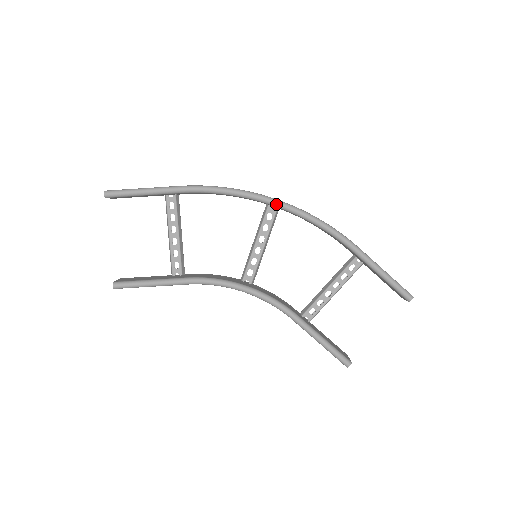
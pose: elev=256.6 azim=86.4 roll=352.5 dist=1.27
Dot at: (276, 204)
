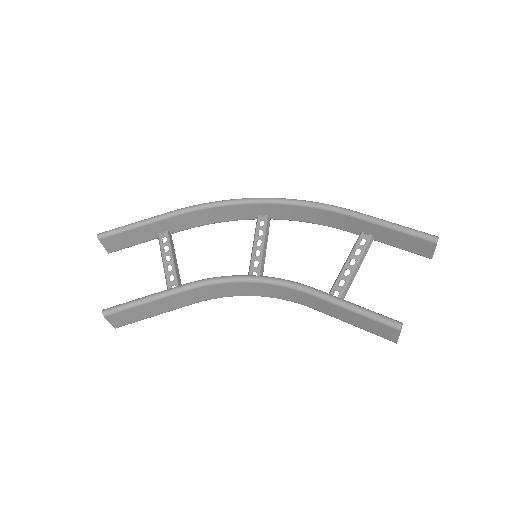
Dot at: (262, 200)
